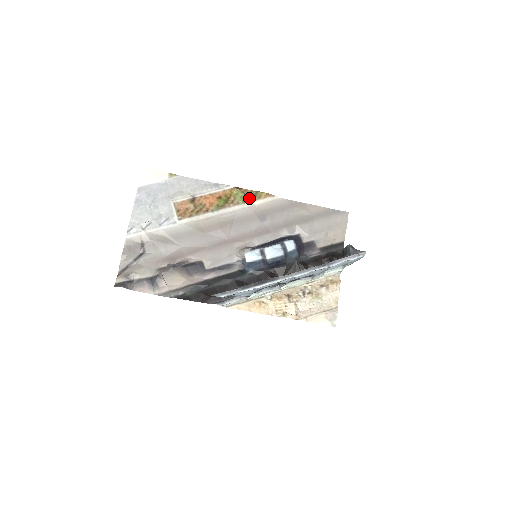
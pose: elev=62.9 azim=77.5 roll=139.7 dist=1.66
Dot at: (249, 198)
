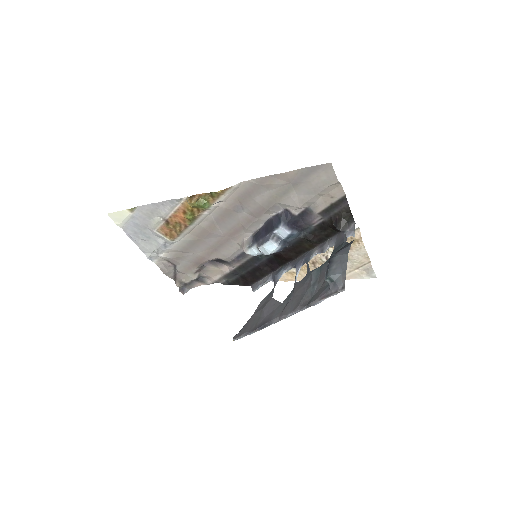
Dot at: (209, 201)
